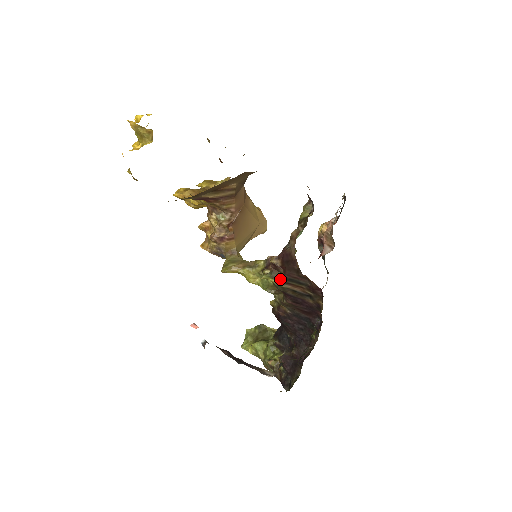
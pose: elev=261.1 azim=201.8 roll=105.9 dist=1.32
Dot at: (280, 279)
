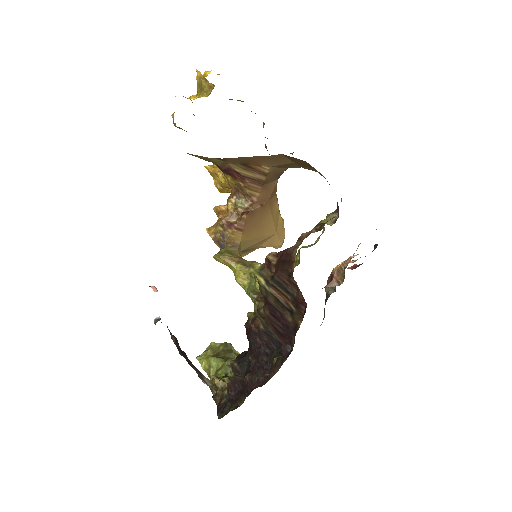
Dot at: (268, 279)
